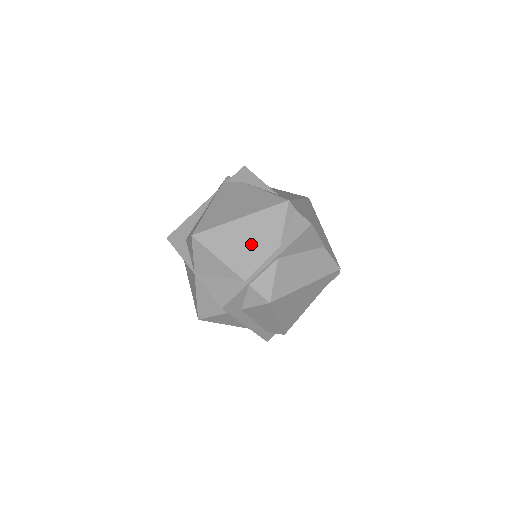
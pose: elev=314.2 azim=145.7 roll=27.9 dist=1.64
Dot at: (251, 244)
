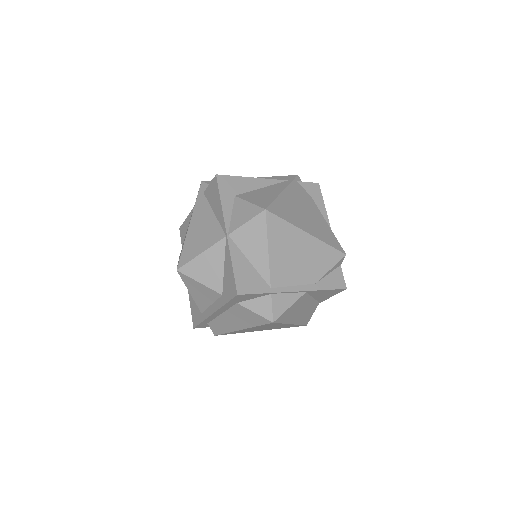
Dot at: (299, 262)
